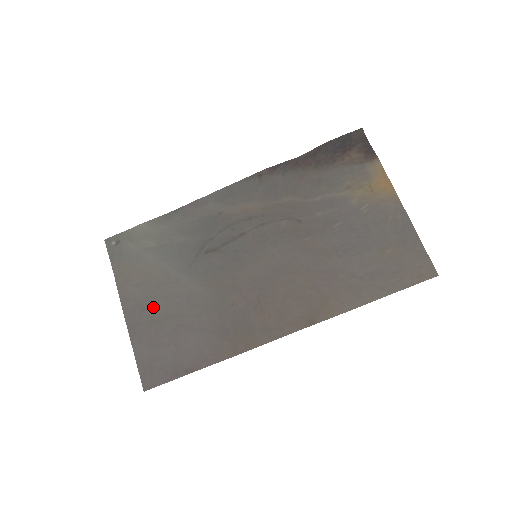
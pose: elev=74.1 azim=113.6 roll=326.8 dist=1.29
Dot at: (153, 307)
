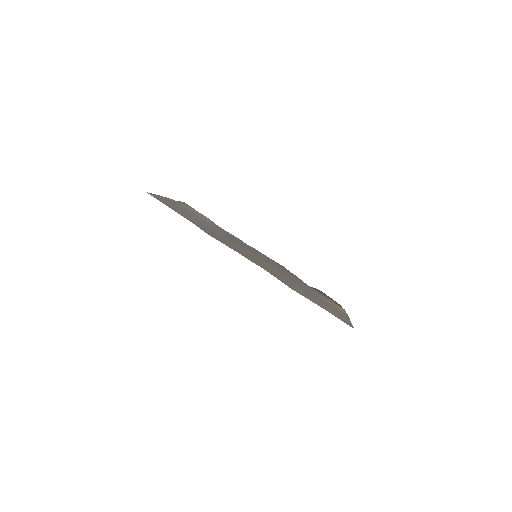
Dot at: occluded
